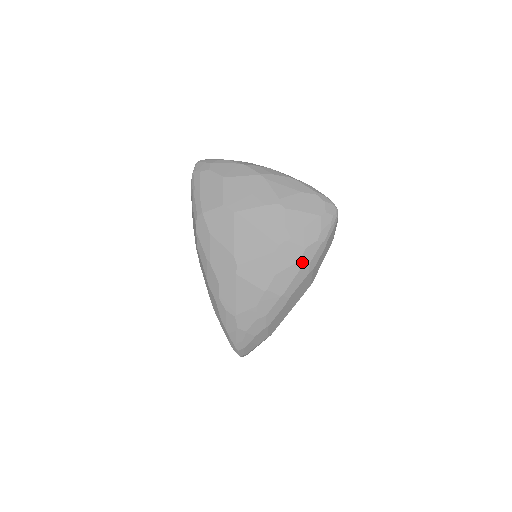
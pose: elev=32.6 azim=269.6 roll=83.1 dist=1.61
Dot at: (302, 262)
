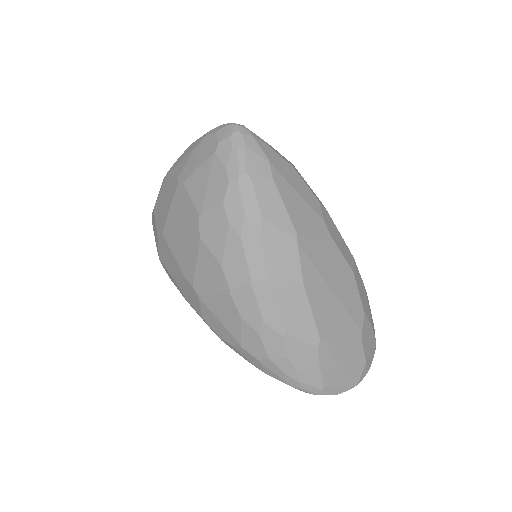
Dot at: (234, 223)
